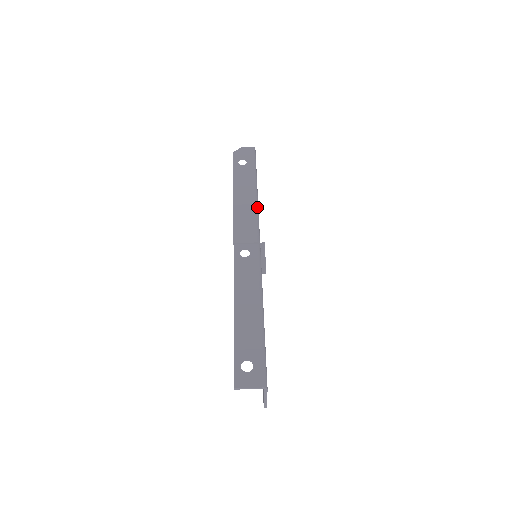
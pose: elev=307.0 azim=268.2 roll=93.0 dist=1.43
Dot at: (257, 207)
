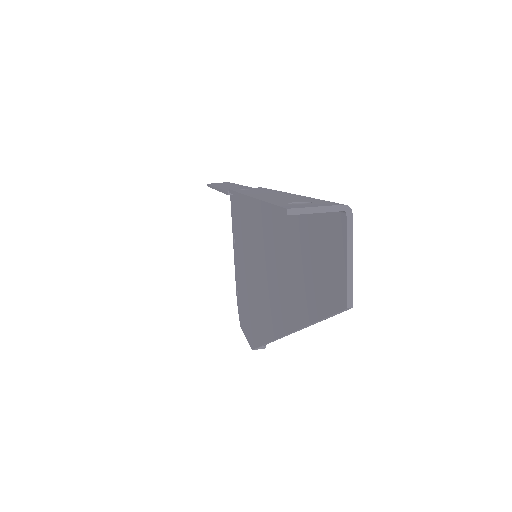
Dot at: occluded
